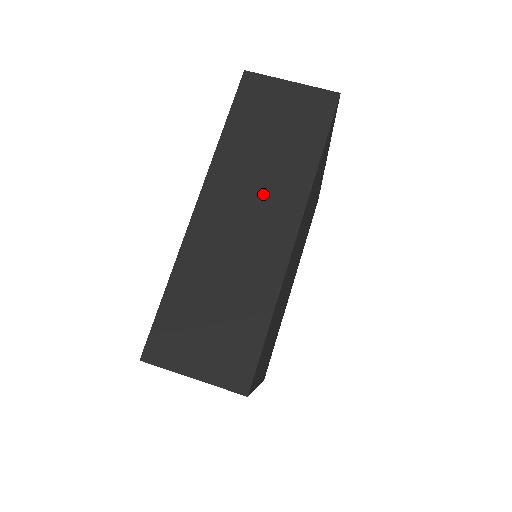
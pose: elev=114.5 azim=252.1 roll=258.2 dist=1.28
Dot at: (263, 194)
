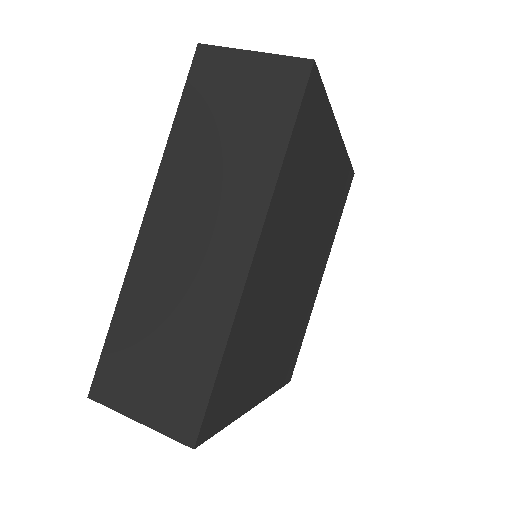
Dot at: (216, 204)
